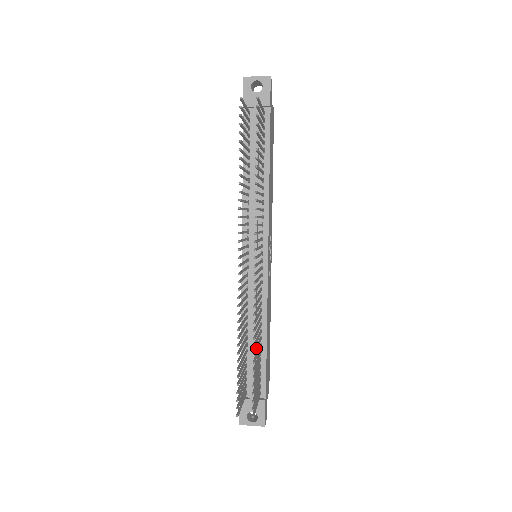
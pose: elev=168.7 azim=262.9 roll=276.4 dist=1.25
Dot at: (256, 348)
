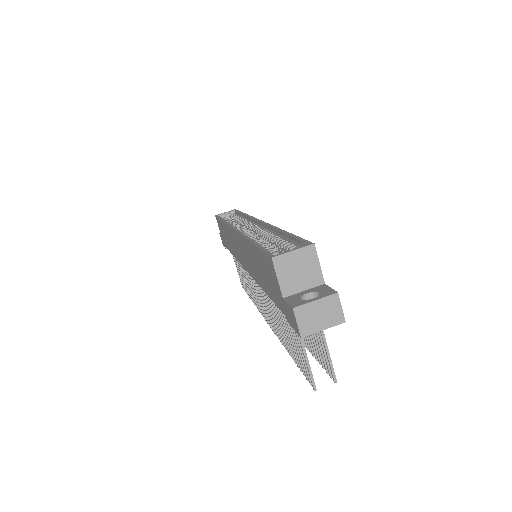
Dot at: occluded
